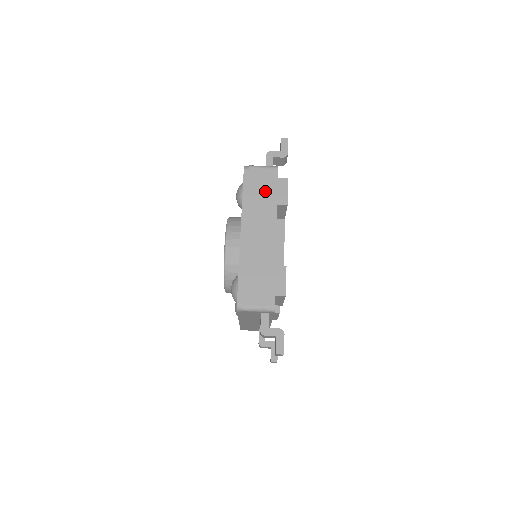
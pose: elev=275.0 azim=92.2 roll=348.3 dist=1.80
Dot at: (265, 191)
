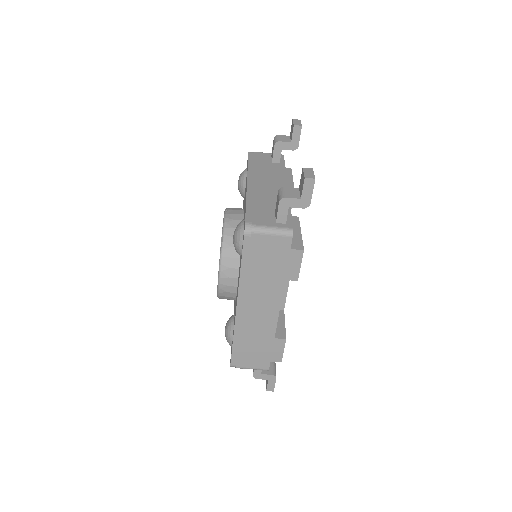
Dot at: (271, 264)
